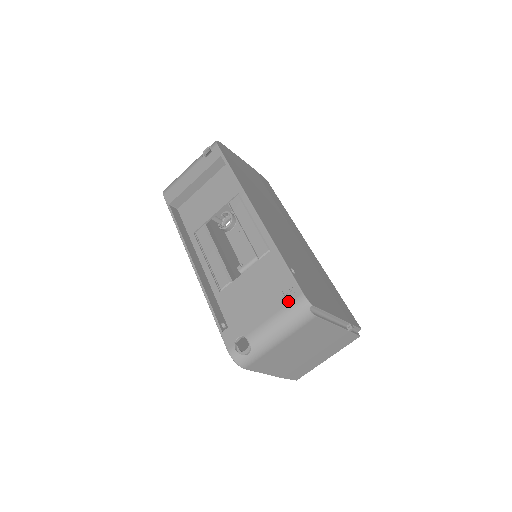
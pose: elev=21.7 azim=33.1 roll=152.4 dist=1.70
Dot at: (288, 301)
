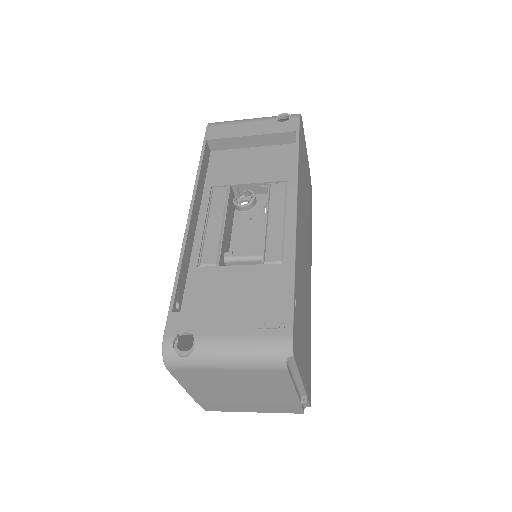
Dot at: (270, 332)
